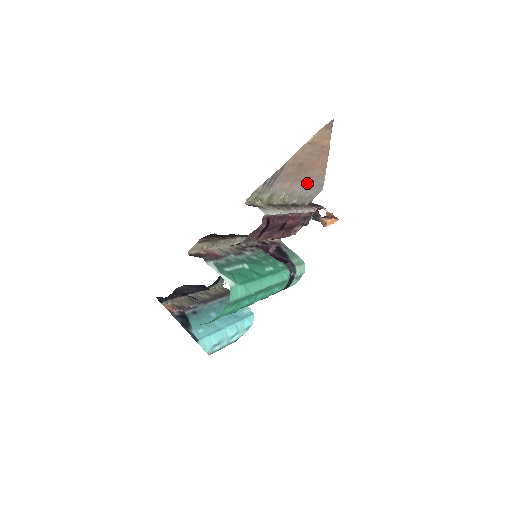
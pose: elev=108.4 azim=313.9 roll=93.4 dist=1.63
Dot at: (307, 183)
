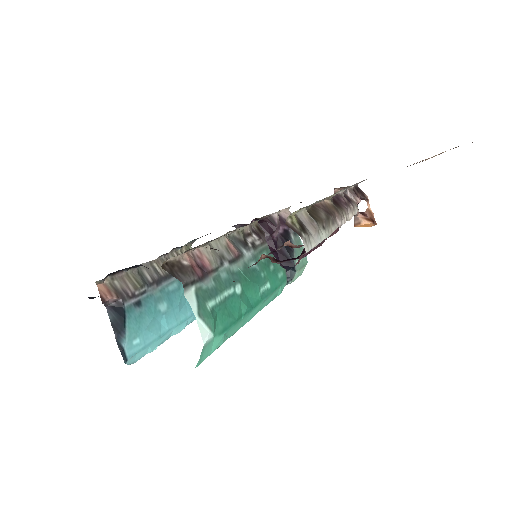
Dot at: occluded
